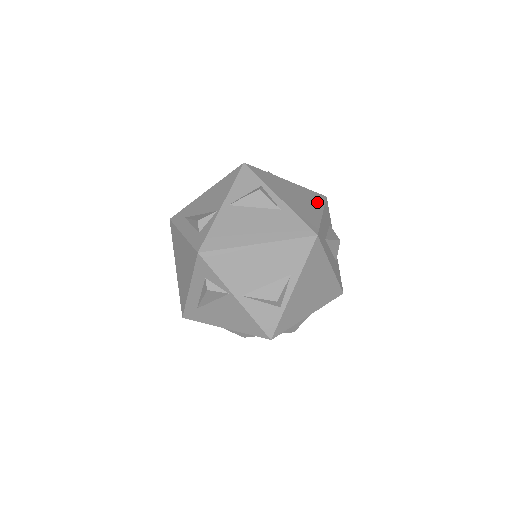
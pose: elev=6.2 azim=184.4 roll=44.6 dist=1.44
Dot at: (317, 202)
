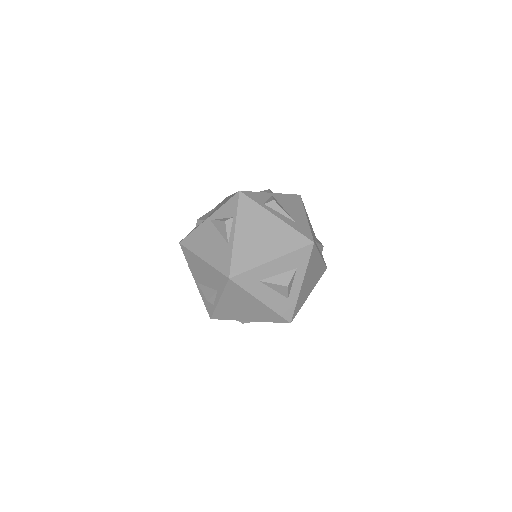
Dot at: (285, 246)
